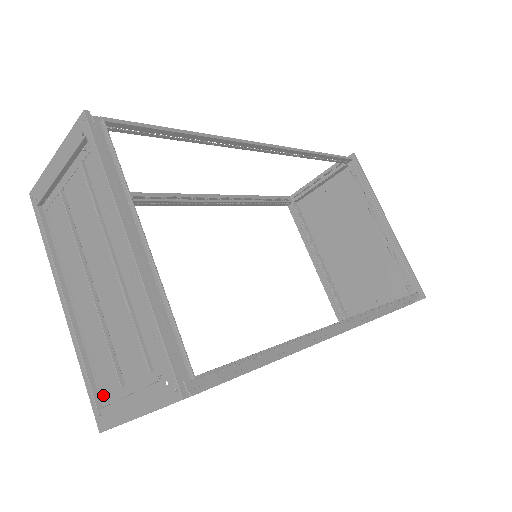
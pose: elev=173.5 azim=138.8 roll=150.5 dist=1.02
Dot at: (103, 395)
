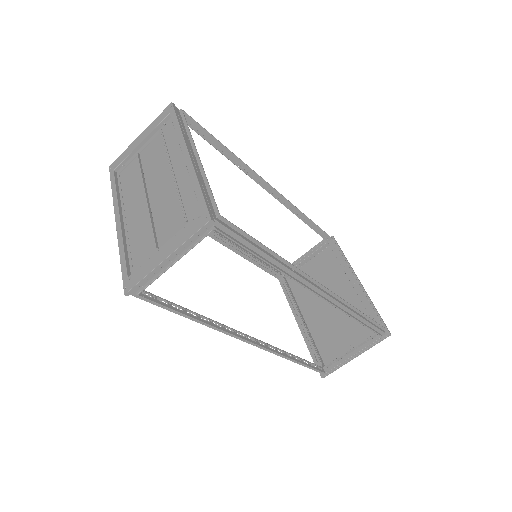
Dot at: (135, 269)
